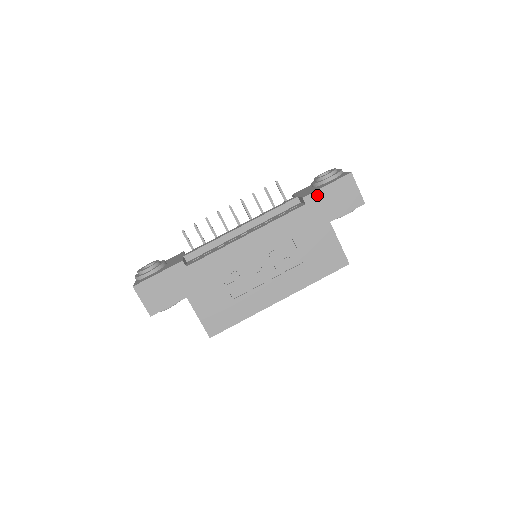
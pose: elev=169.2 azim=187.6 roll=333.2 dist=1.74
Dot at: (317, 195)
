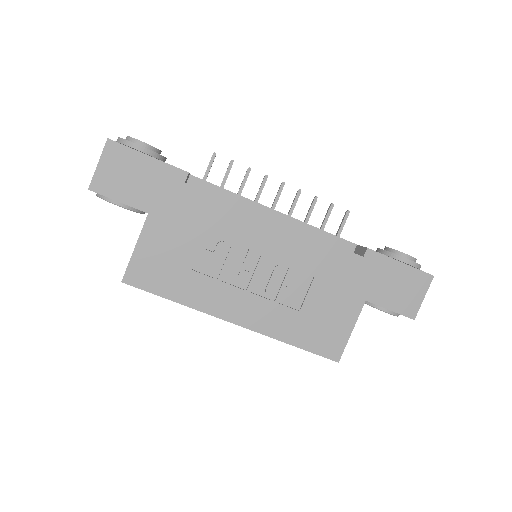
Dot at: (382, 261)
